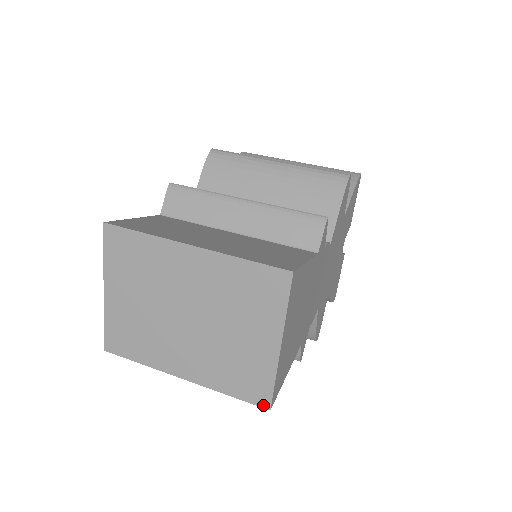
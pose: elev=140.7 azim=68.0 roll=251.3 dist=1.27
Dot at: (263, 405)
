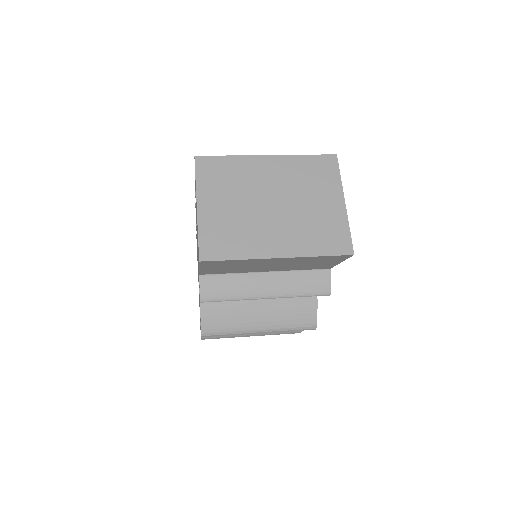
Dot at: (348, 253)
